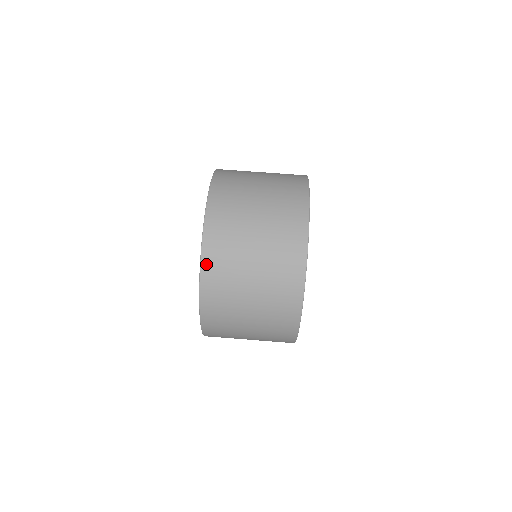
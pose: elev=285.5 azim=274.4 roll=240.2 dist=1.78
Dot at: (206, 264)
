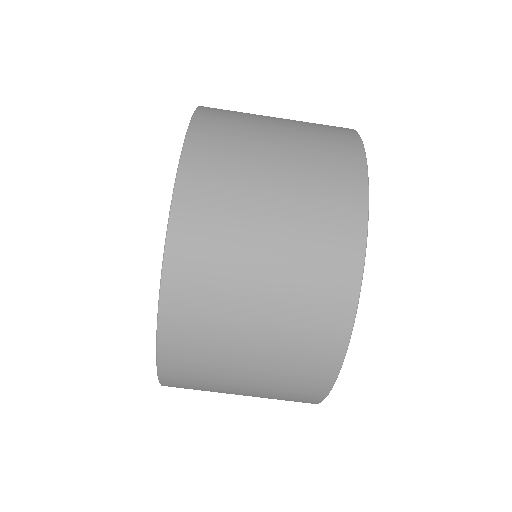
Dot at: (167, 365)
